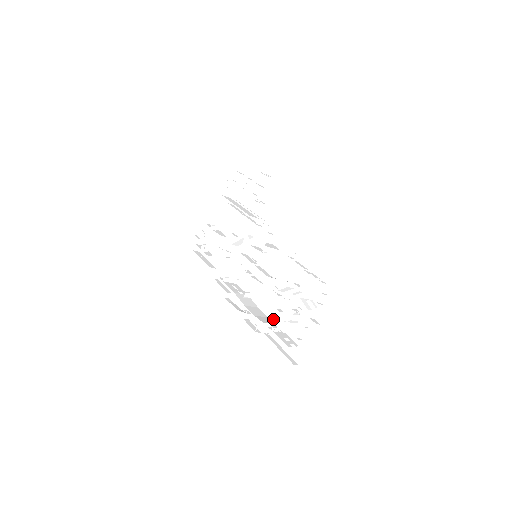
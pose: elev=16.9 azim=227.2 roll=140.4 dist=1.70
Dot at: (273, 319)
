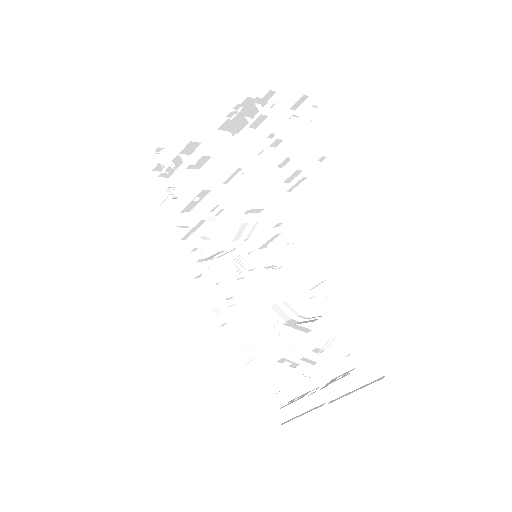
Dot at: (260, 343)
